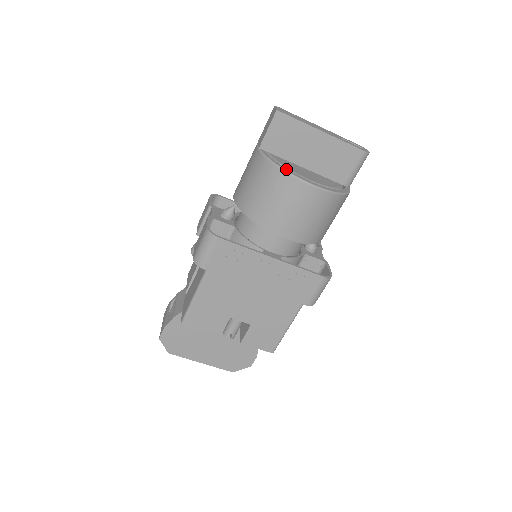
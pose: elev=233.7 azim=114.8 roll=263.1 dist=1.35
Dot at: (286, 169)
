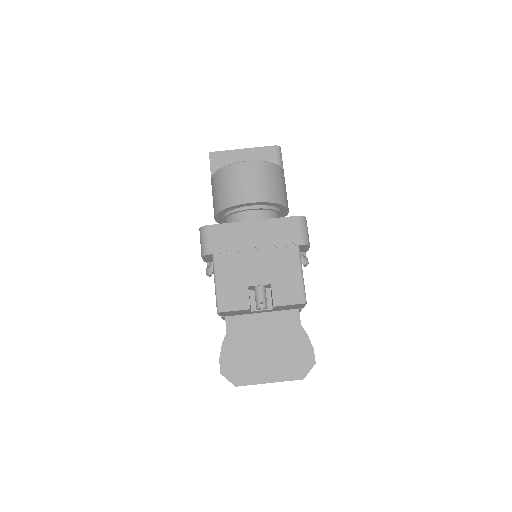
Dot at: (227, 166)
